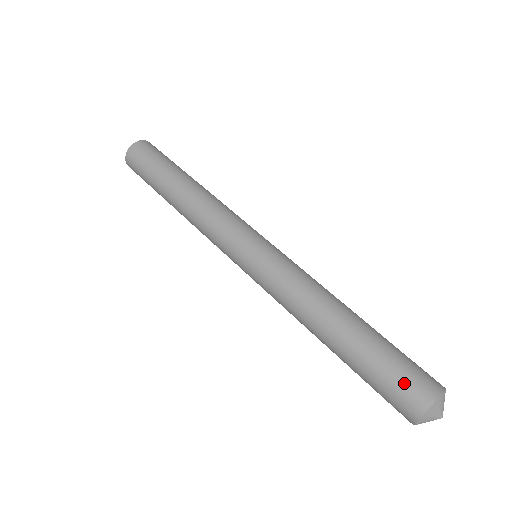
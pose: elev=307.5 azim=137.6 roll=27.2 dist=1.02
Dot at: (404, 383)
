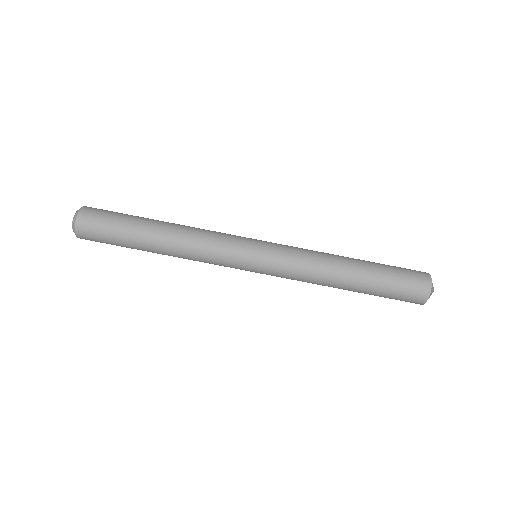
Dot at: (406, 297)
